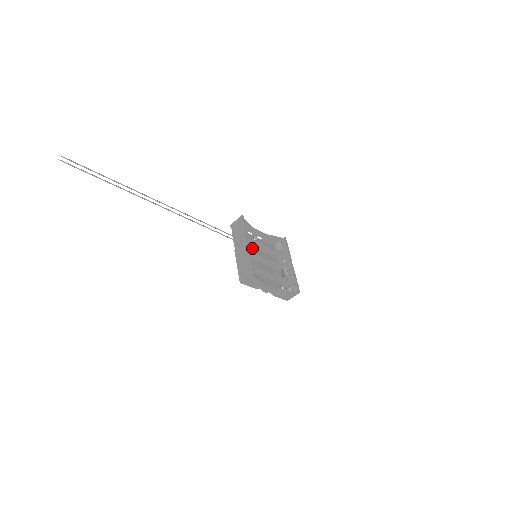
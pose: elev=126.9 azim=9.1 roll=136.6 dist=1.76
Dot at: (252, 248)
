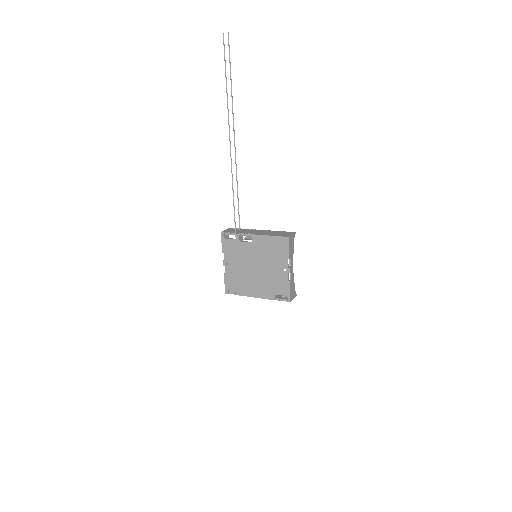
Dot at: (242, 257)
